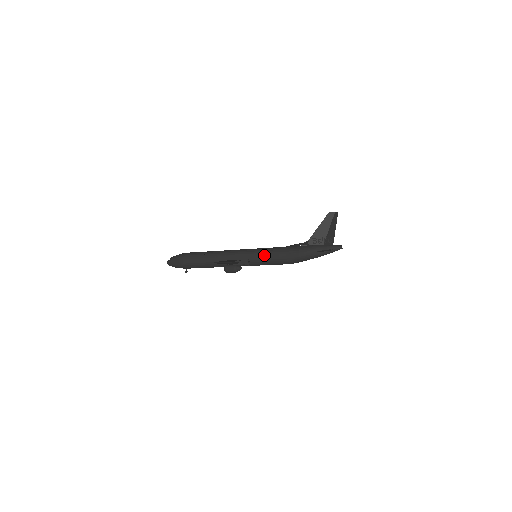
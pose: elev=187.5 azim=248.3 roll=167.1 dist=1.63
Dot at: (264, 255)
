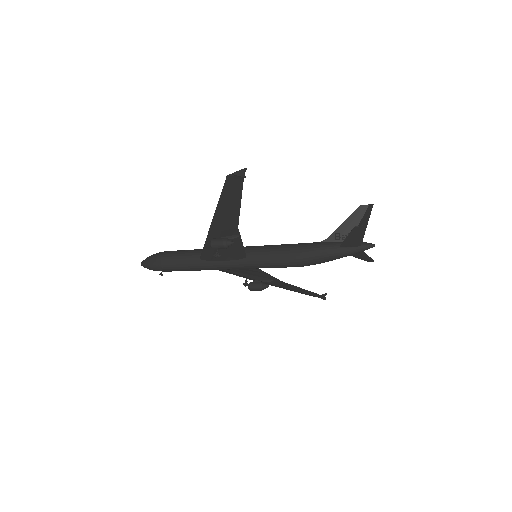
Dot at: (267, 249)
